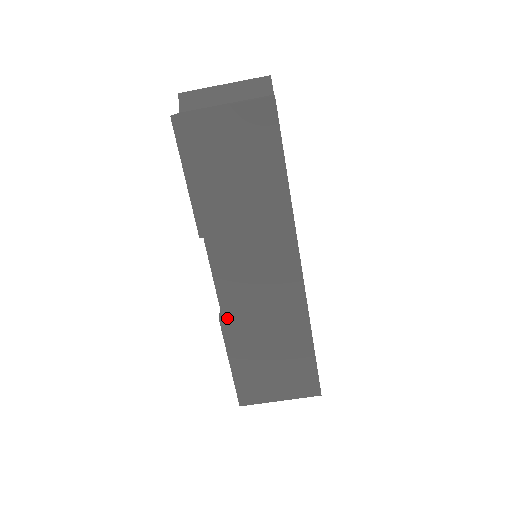
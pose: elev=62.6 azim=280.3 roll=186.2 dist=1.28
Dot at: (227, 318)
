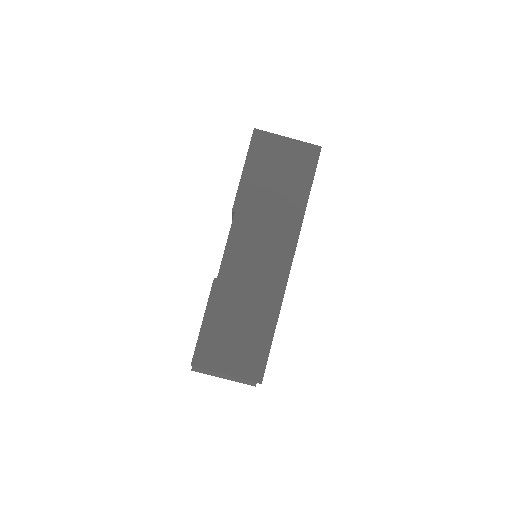
Dot at: (220, 281)
